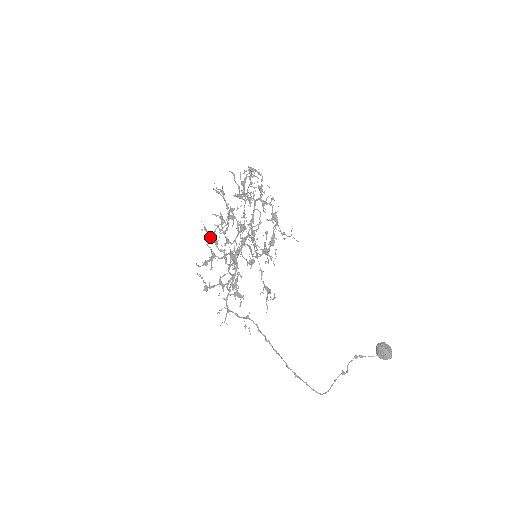
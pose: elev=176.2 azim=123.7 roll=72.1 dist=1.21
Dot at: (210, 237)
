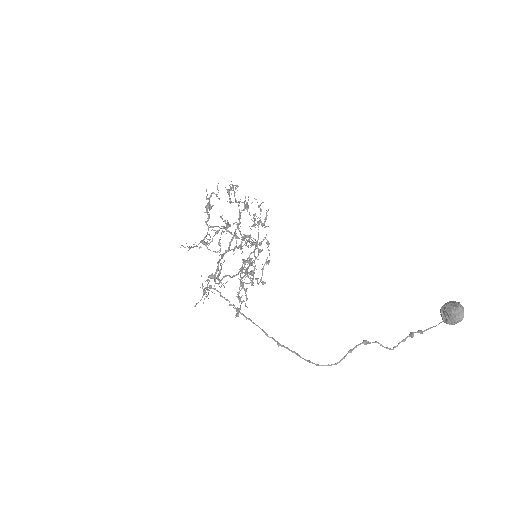
Dot at: (262, 283)
